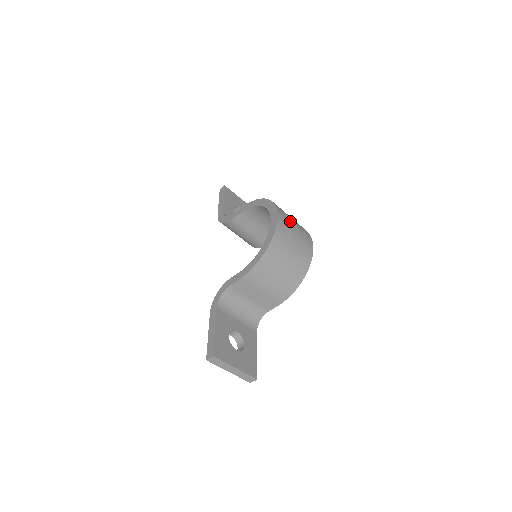
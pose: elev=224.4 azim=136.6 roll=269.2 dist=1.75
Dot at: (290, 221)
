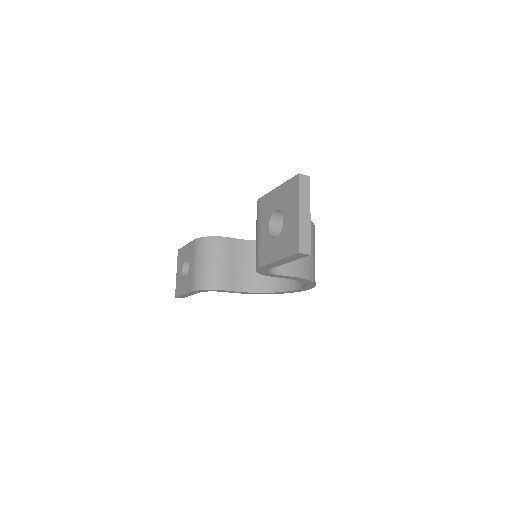
Dot at: occluded
